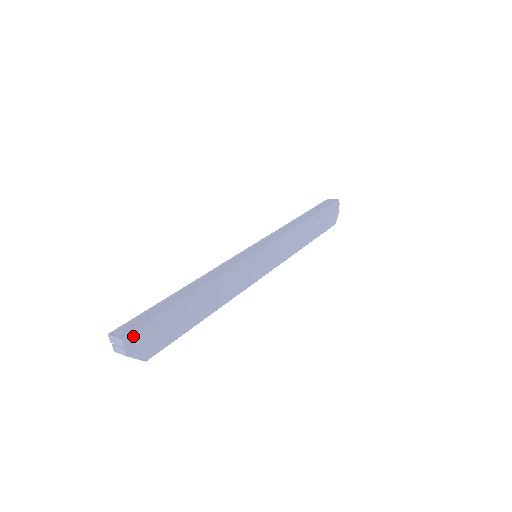
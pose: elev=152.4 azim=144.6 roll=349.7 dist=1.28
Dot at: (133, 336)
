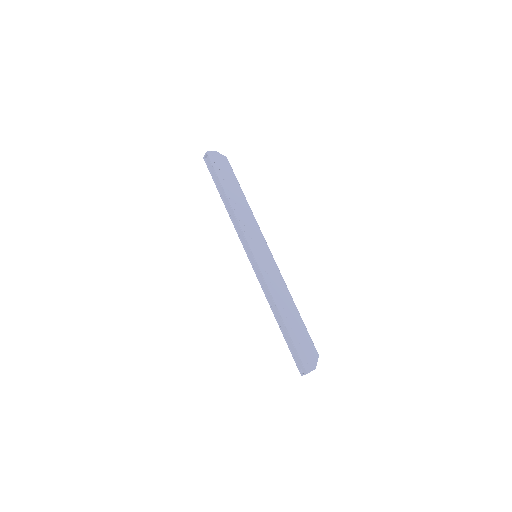
Dot at: (306, 366)
